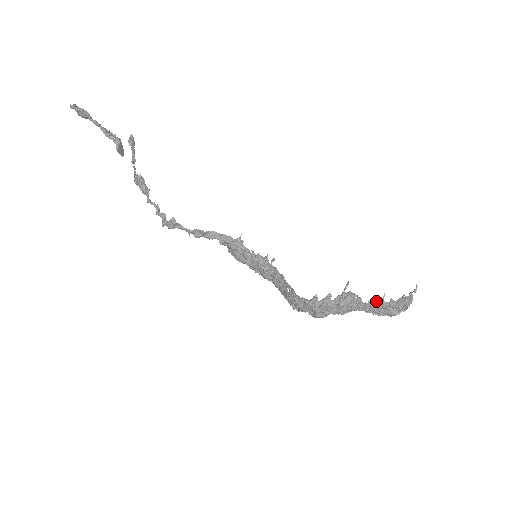
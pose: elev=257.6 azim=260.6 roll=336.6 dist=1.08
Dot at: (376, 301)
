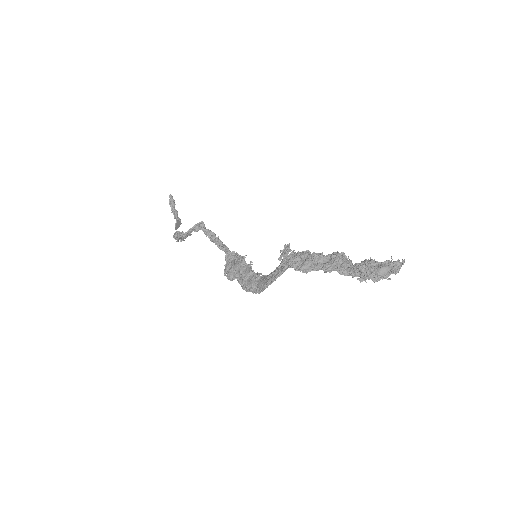
Dot at: (366, 261)
